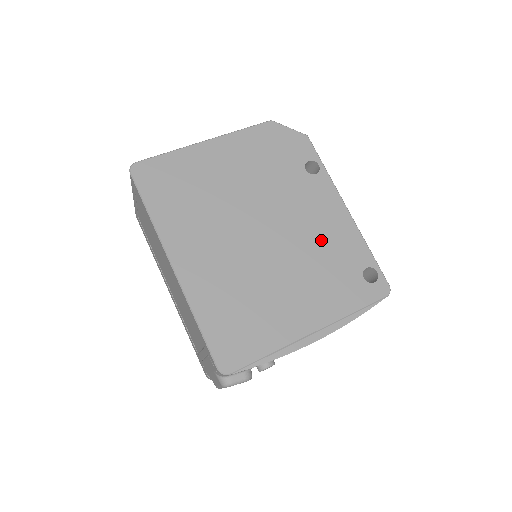
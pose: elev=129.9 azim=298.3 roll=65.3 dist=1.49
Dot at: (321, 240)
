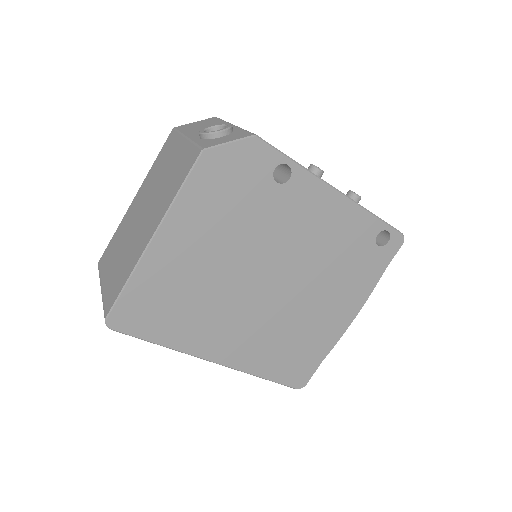
Dot at: (327, 243)
